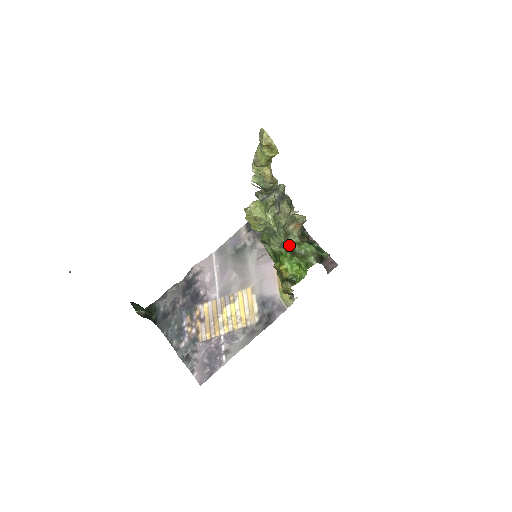
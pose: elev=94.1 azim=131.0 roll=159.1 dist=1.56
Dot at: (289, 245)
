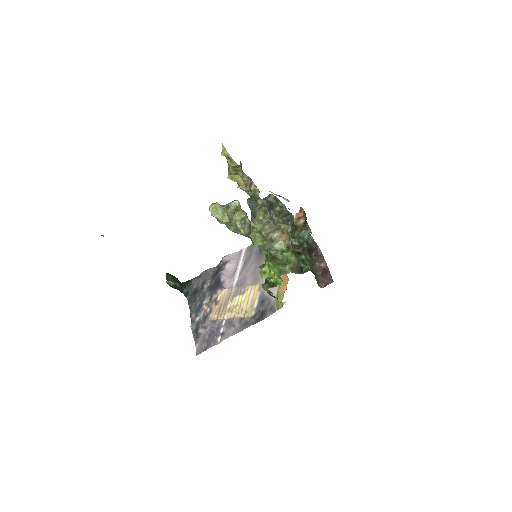
Dot at: (274, 251)
